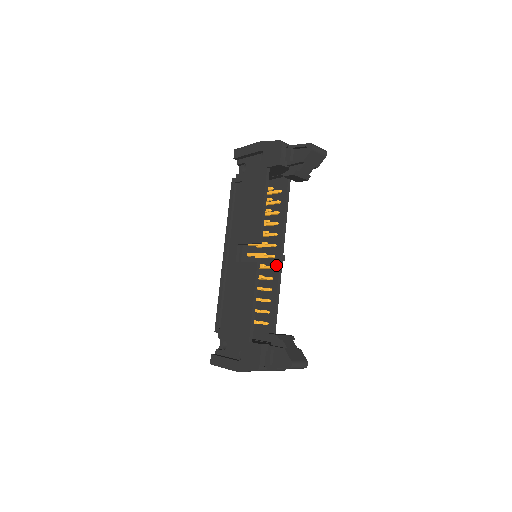
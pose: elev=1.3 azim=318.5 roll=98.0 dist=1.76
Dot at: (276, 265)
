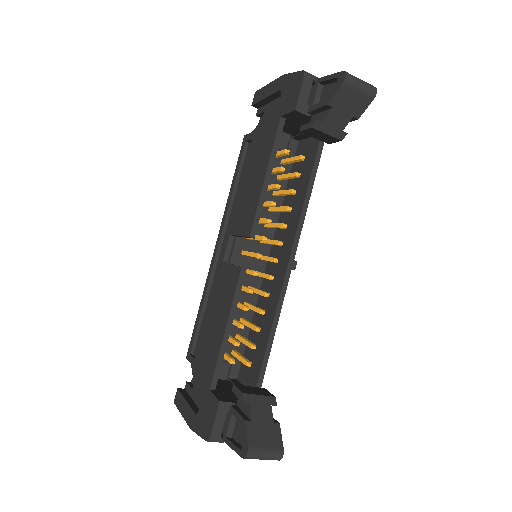
Dot at: (281, 275)
